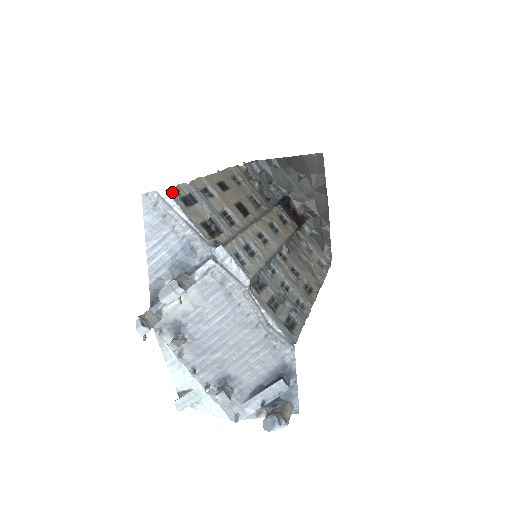
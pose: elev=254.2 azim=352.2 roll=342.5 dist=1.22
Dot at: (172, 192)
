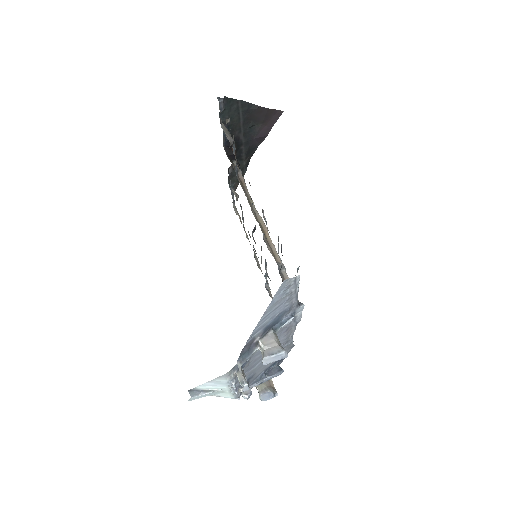
Dot at: occluded
